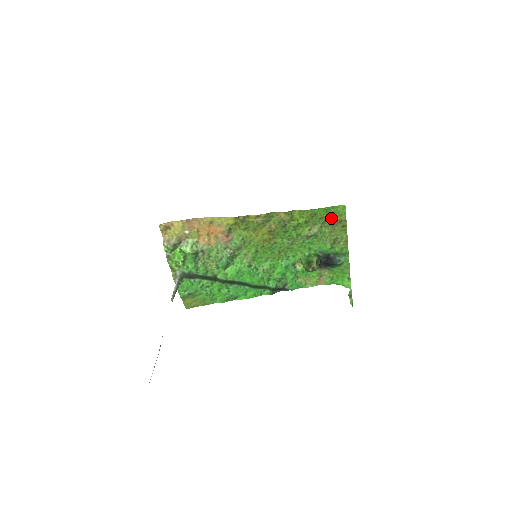
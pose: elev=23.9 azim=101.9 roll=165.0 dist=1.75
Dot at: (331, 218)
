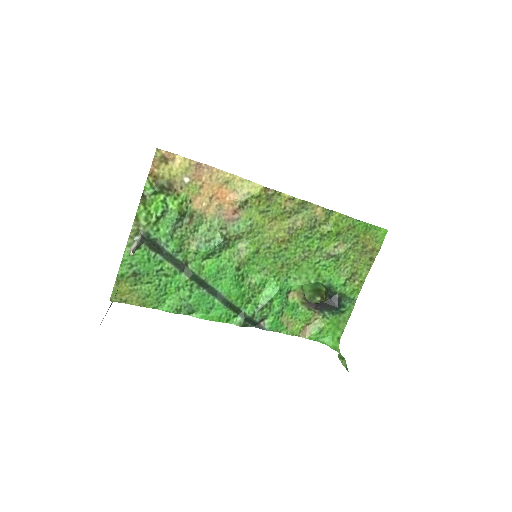
Dot at: (365, 241)
